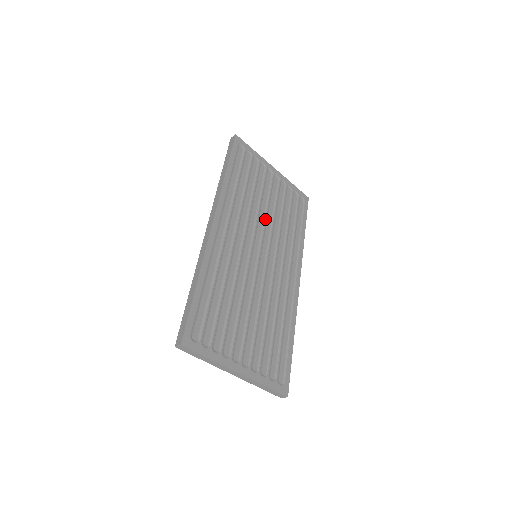
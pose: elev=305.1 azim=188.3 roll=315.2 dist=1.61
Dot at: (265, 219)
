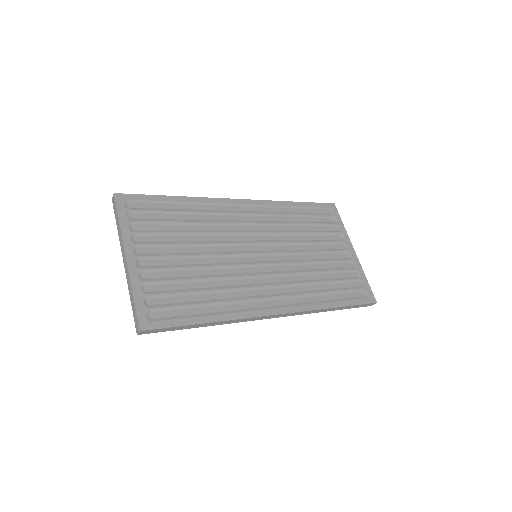
Dot at: (297, 252)
